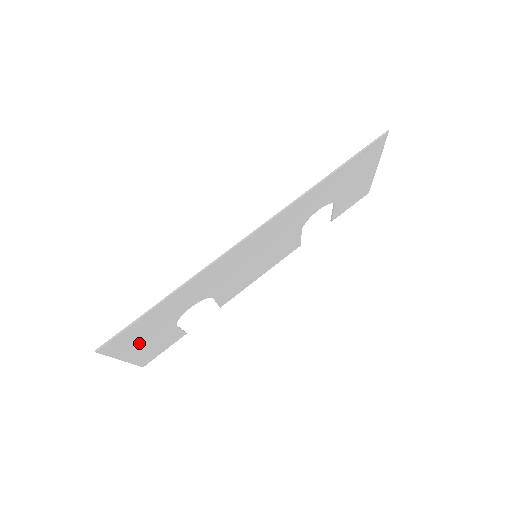
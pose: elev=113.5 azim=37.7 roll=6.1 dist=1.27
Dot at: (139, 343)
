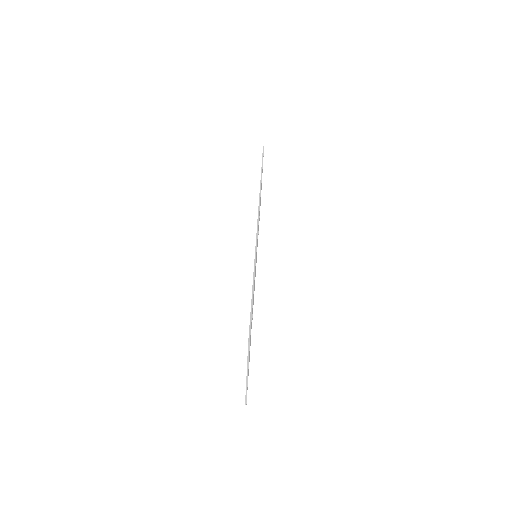
Dot at: occluded
